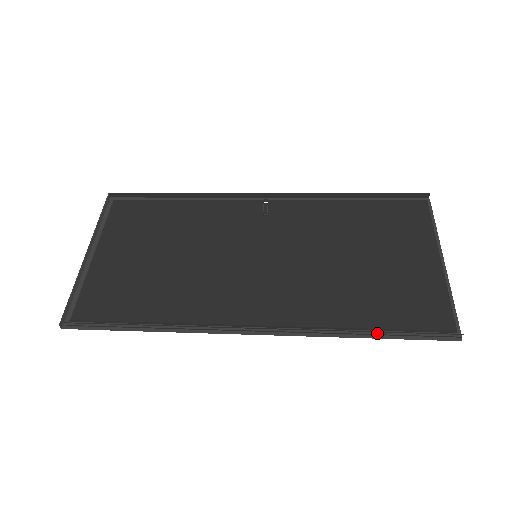
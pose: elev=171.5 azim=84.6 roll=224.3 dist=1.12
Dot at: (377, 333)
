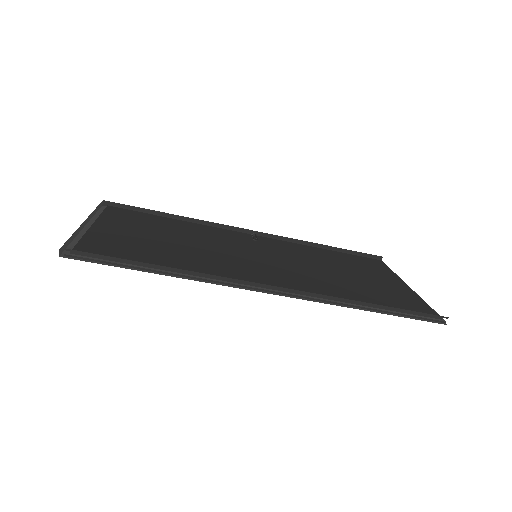
Dot at: (379, 309)
